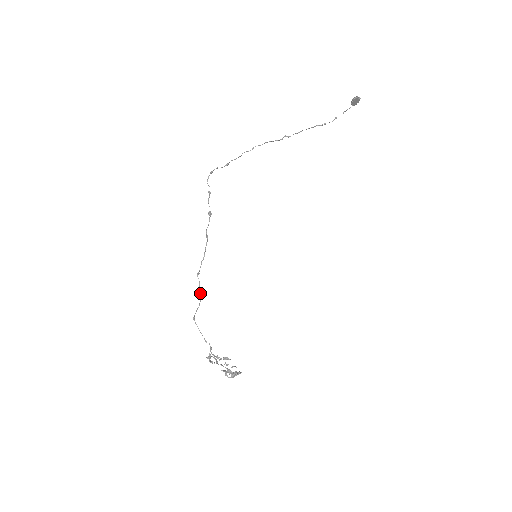
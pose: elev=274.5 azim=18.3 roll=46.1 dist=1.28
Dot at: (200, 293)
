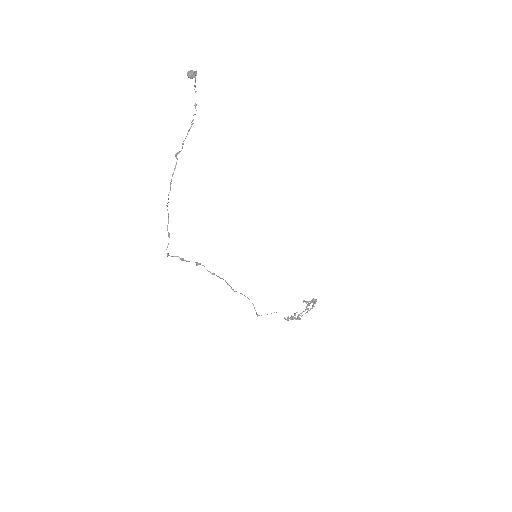
Dot at: occluded
